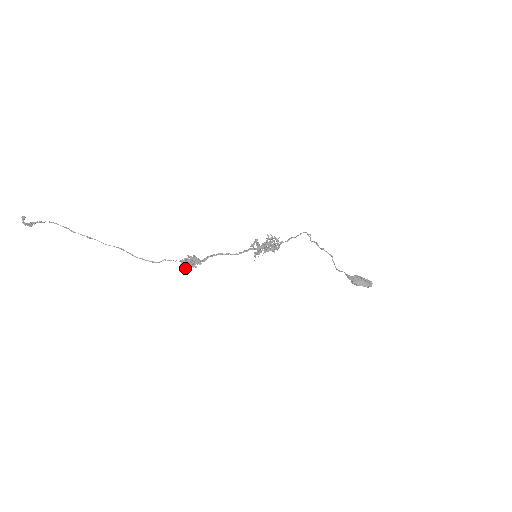
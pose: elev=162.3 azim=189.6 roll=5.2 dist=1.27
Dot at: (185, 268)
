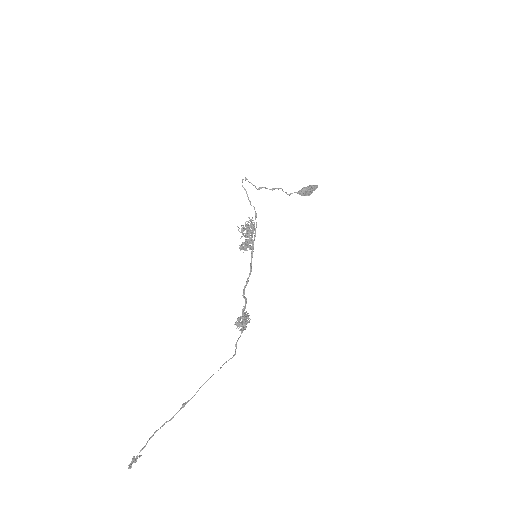
Dot at: occluded
